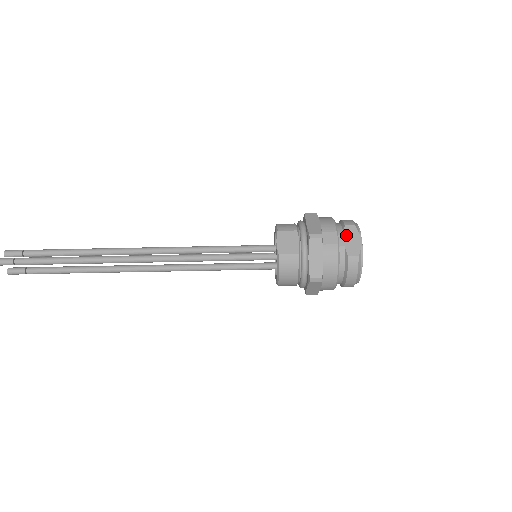
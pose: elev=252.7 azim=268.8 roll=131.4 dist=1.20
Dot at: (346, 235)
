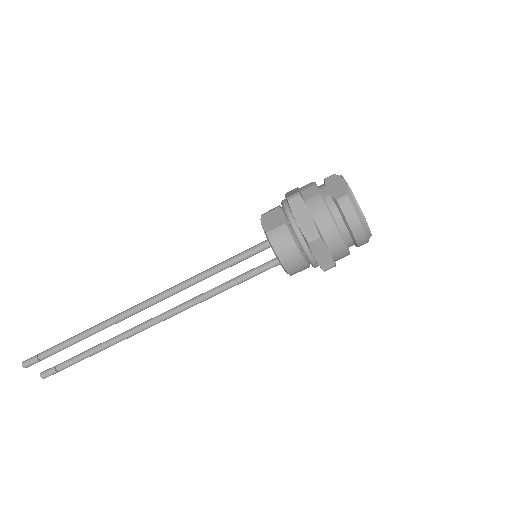
Dot at: (328, 185)
